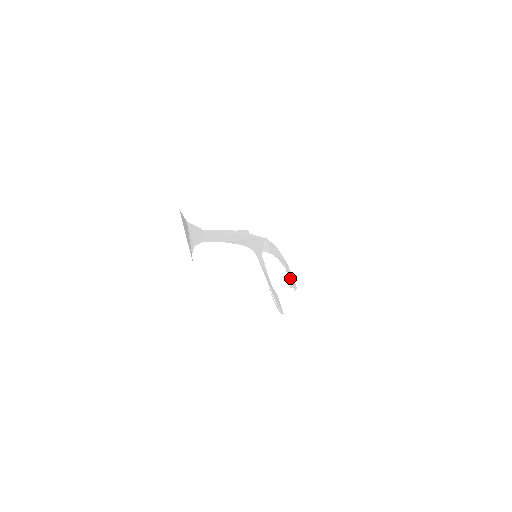
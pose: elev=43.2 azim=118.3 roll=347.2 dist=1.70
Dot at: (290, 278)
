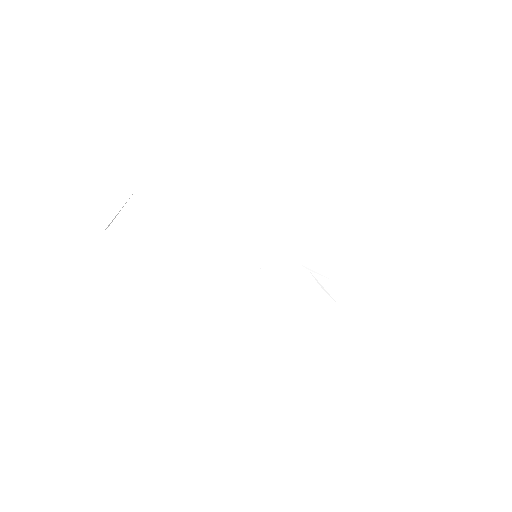
Dot at: (325, 300)
